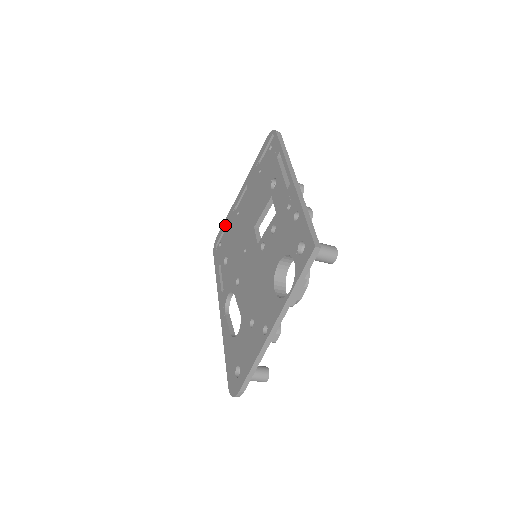
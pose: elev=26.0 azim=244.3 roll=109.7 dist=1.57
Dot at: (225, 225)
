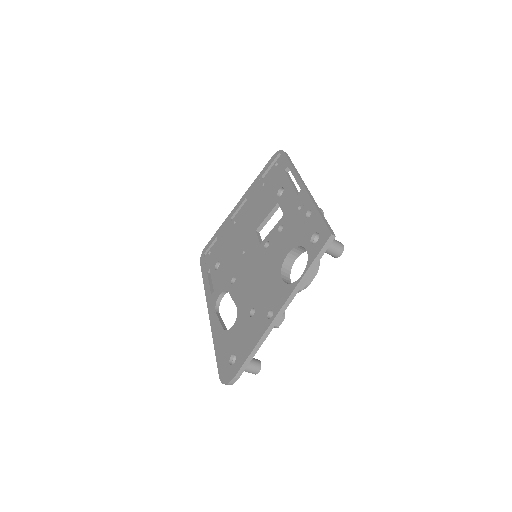
Dot at: (217, 235)
